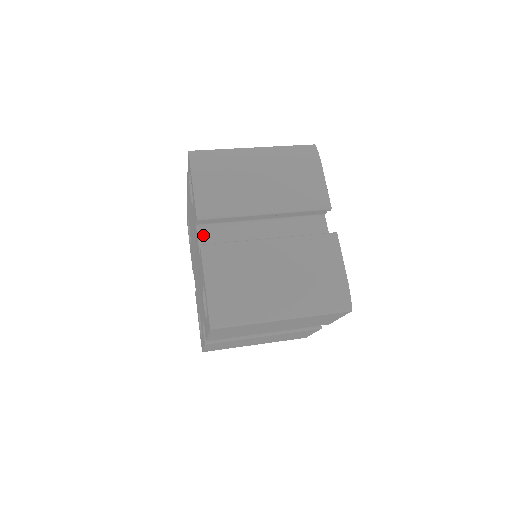
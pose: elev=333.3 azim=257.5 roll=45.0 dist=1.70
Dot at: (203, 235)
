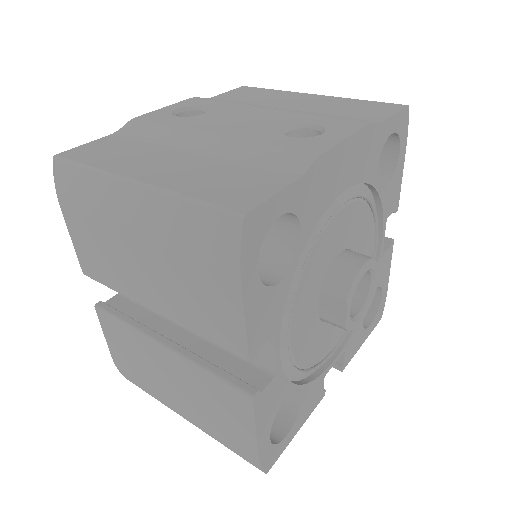
Dot at: occluded
